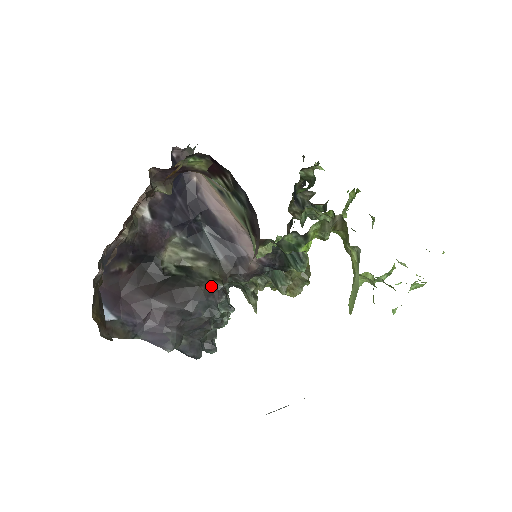
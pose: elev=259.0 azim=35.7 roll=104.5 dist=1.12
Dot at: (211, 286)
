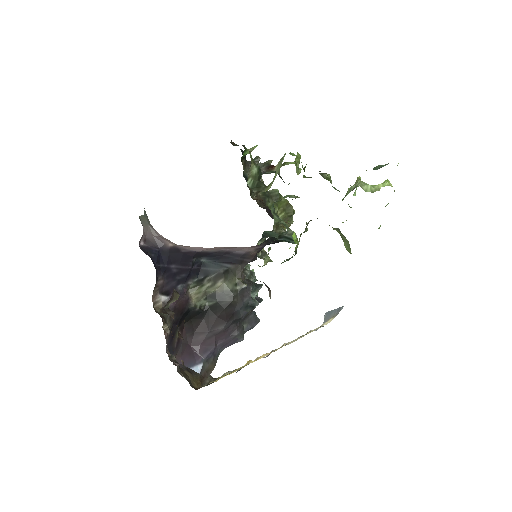
Dot at: (239, 293)
